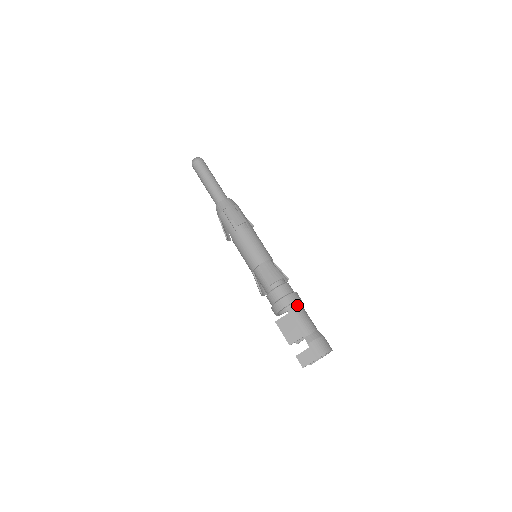
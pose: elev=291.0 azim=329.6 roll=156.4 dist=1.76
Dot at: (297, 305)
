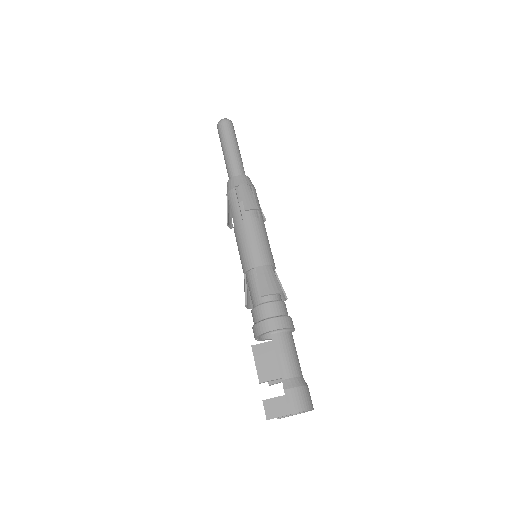
Dot at: (287, 334)
